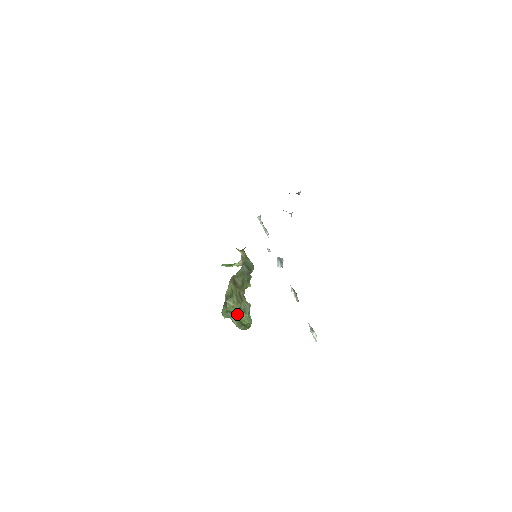
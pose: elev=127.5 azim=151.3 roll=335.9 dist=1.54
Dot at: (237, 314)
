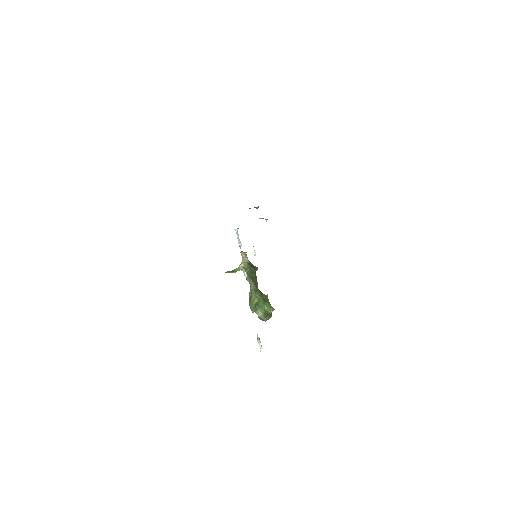
Dot at: (263, 305)
